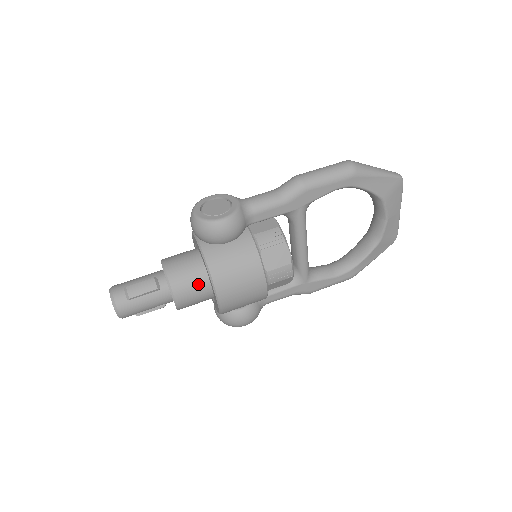
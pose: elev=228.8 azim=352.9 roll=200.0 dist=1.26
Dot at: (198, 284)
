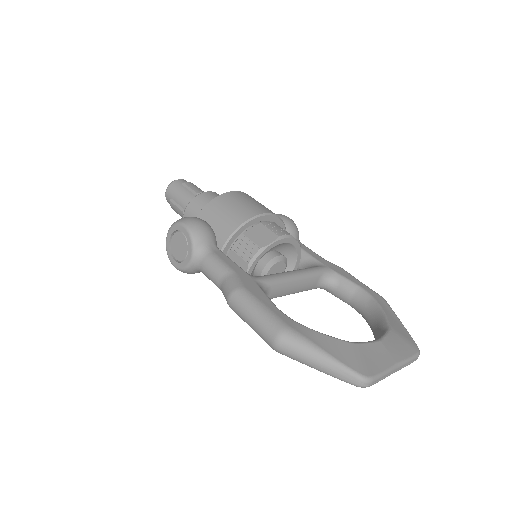
Dot at: occluded
